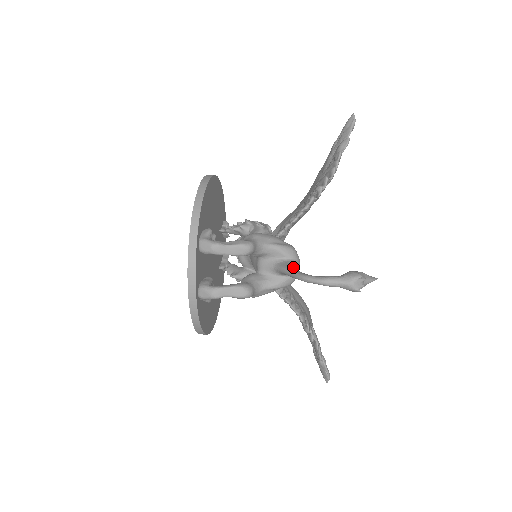
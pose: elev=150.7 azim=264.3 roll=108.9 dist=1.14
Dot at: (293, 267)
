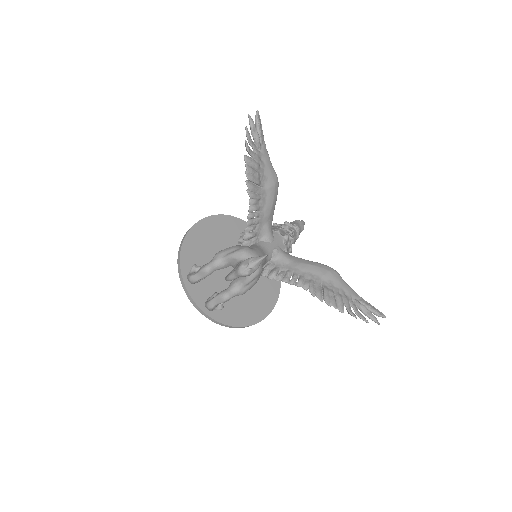
Dot at: (234, 269)
